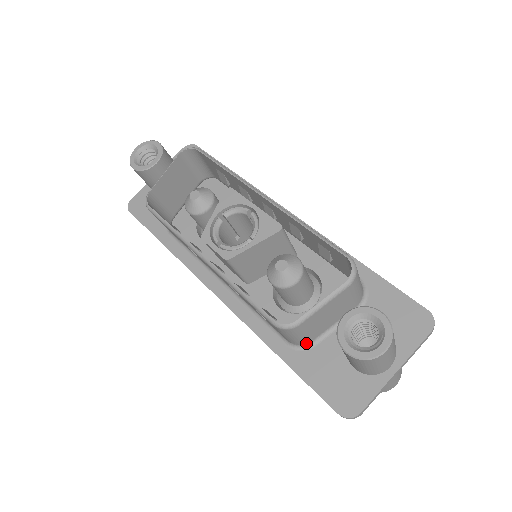
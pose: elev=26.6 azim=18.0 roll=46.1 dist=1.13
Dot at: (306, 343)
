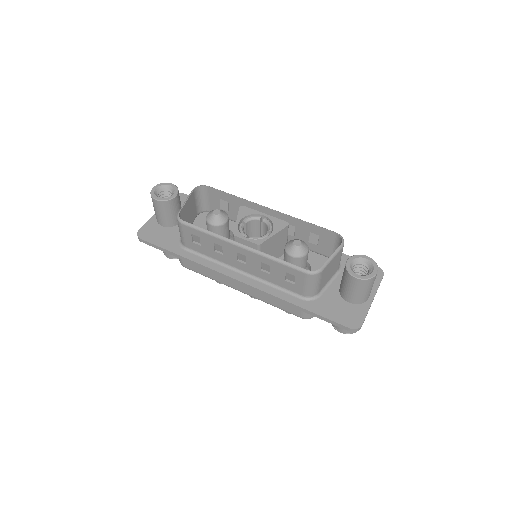
Dot at: (316, 294)
